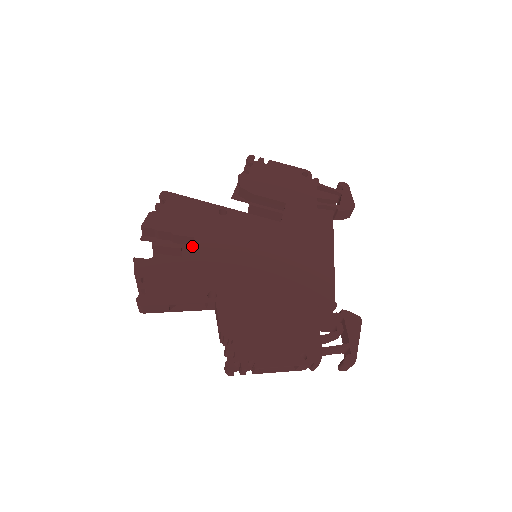
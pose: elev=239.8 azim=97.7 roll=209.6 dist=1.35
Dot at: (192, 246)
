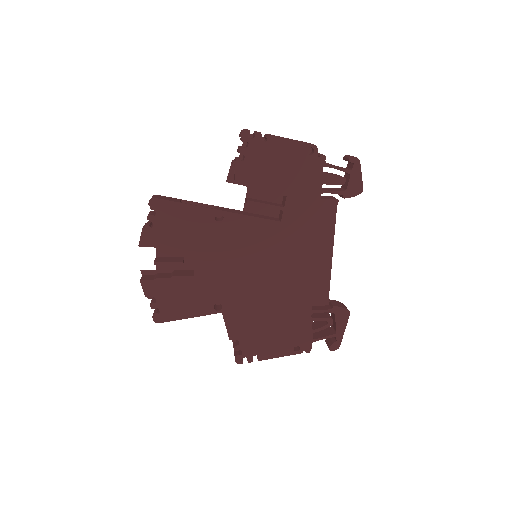
Dot at: occluded
